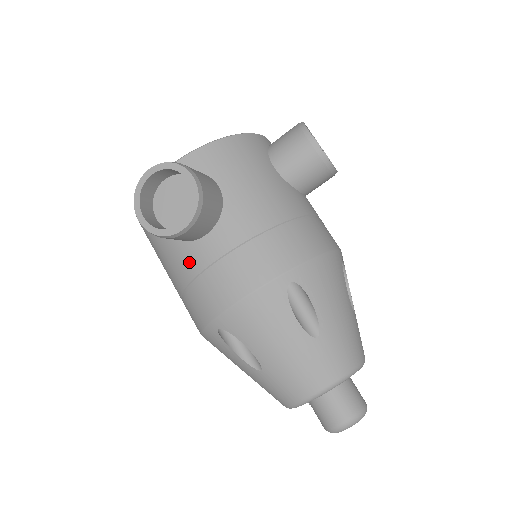
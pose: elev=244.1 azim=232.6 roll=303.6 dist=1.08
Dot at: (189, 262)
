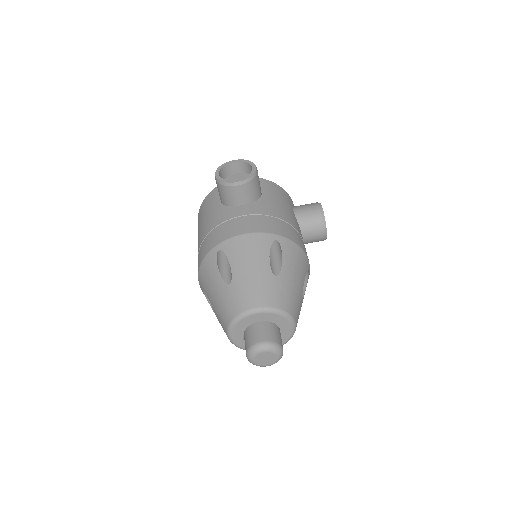
Dot at: (223, 215)
